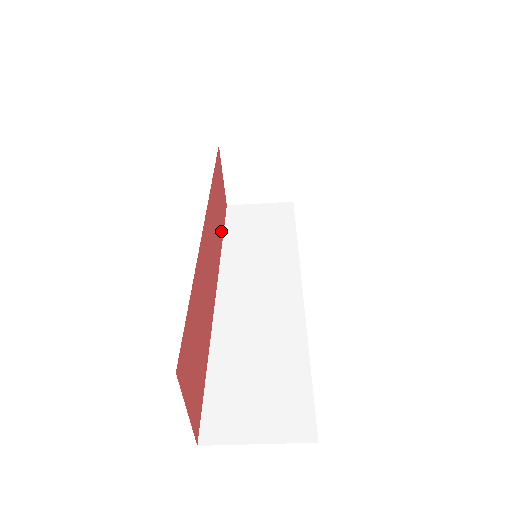
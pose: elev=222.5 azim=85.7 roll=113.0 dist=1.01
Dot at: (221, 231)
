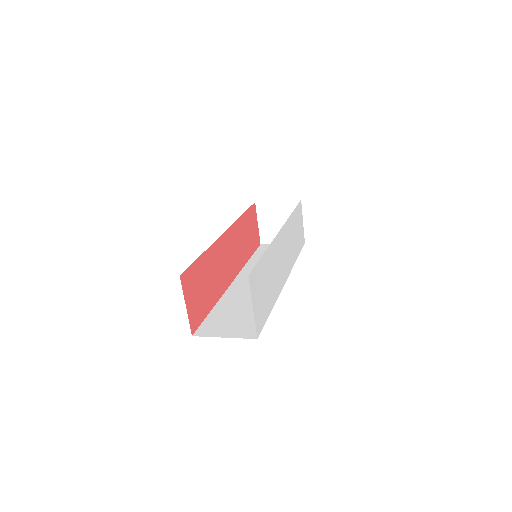
Dot at: (248, 253)
